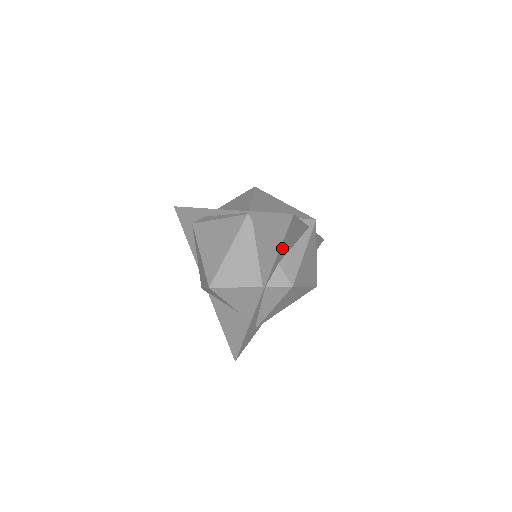
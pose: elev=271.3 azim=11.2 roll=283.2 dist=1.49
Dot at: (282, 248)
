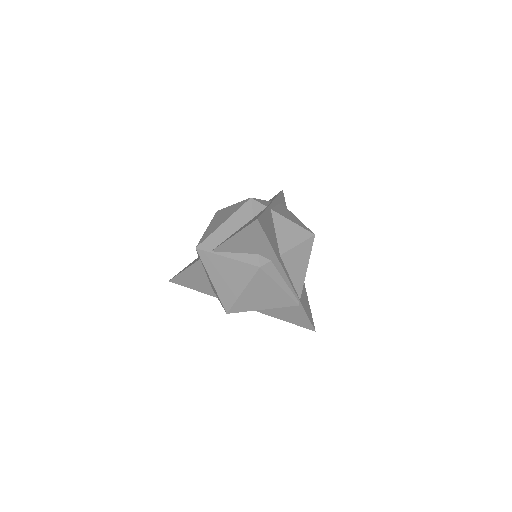
Dot at: occluded
